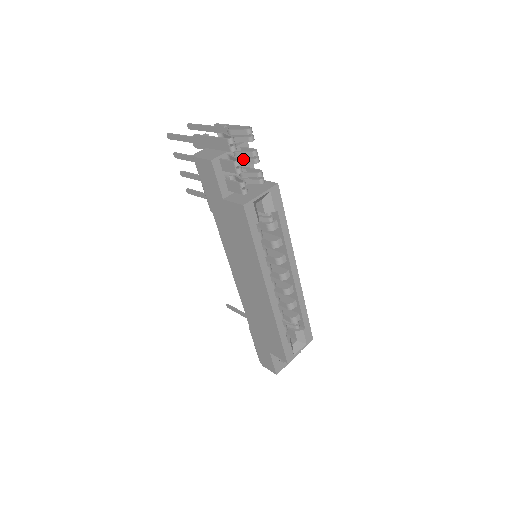
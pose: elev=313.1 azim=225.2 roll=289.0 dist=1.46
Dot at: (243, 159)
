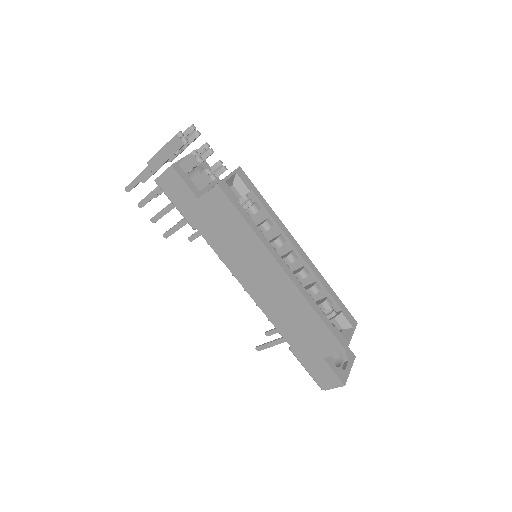
Dot at: occluded
